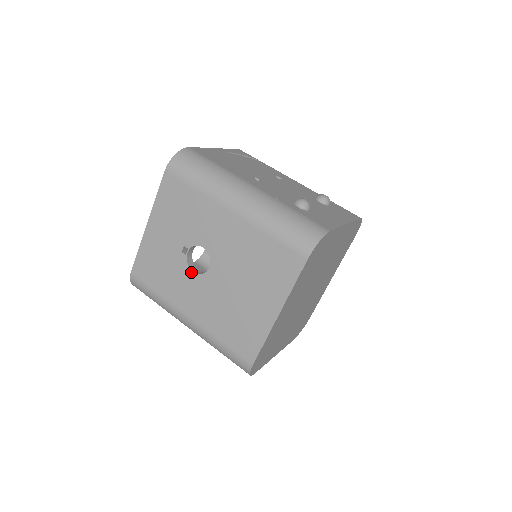
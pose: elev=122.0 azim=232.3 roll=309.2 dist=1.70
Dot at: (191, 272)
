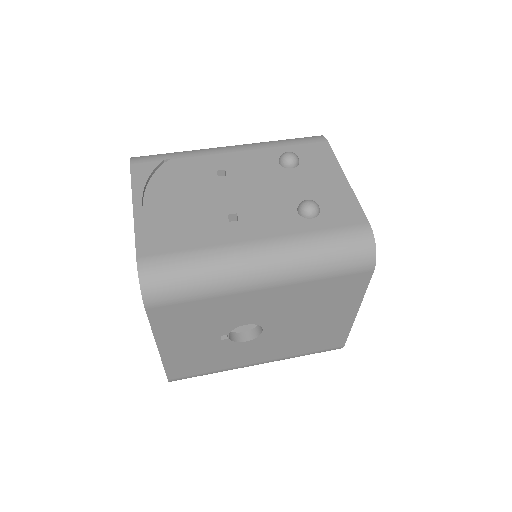
Dot at: (243, 343)
